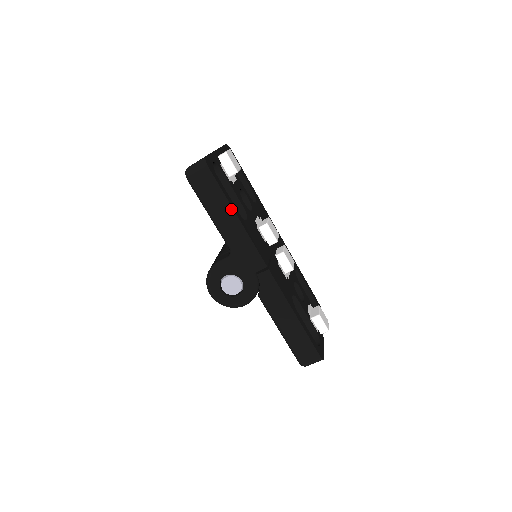
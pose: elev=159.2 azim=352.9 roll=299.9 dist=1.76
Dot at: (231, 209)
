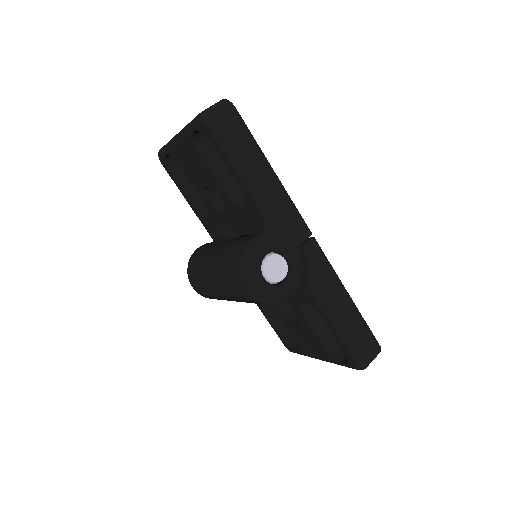
Dot at: (265, 160)
